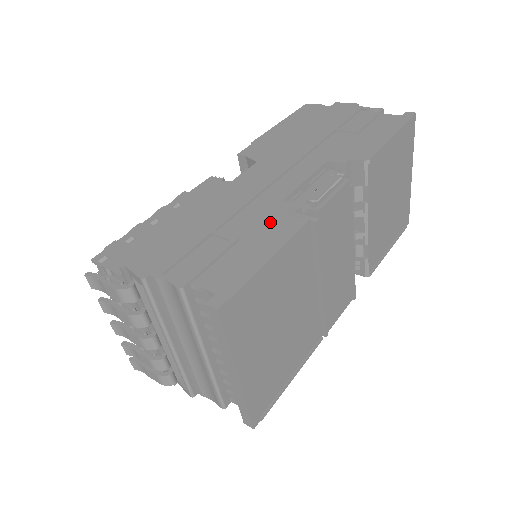
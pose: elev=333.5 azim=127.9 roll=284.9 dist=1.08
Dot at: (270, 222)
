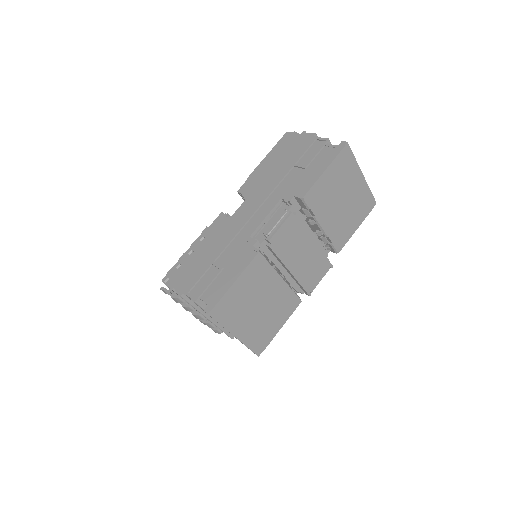
Dot at: (240, 254)
